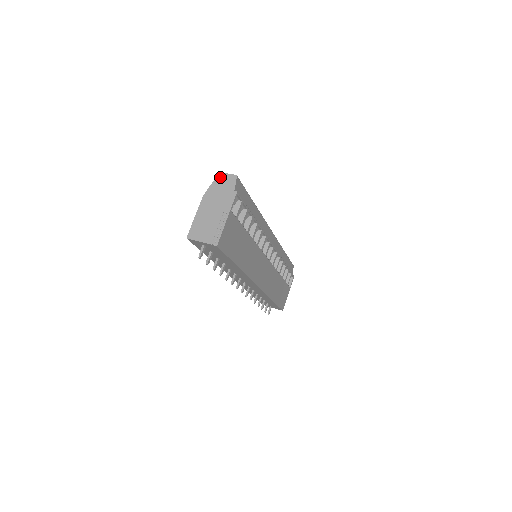
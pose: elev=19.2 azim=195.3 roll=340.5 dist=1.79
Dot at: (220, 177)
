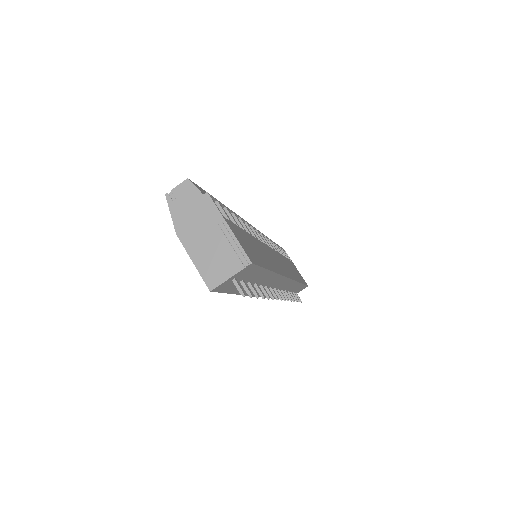
Dot at: (171, 199)
